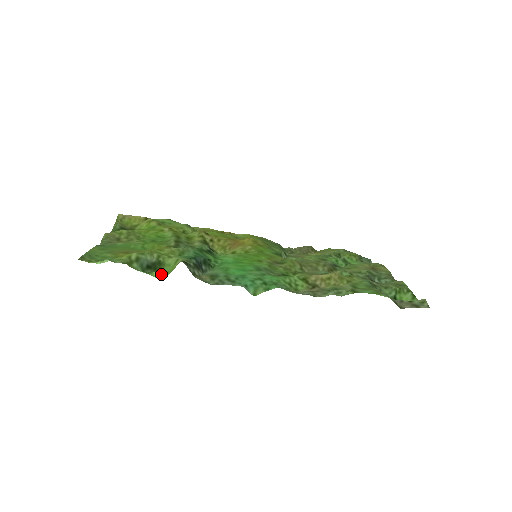
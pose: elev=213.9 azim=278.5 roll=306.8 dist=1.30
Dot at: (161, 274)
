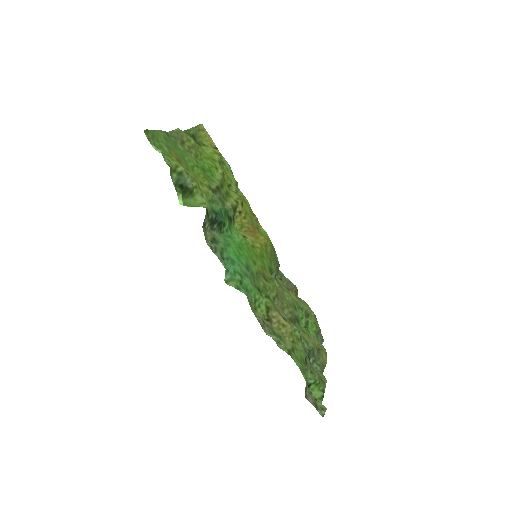
Dot at: (184, 200)
